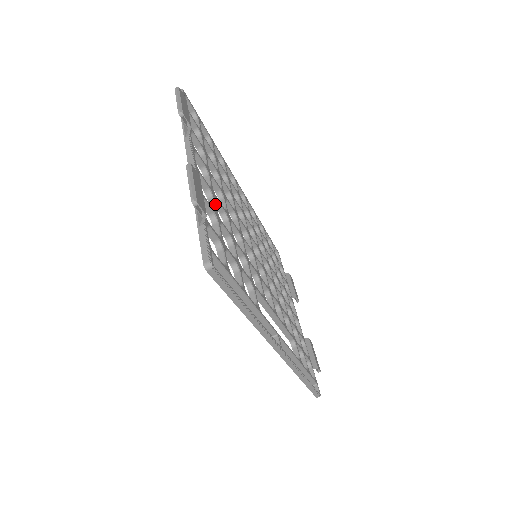
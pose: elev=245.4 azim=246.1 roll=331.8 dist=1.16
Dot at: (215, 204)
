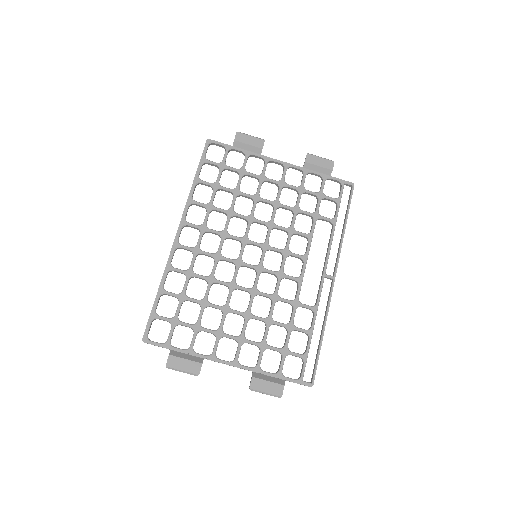
Dot at: (252, 343)
